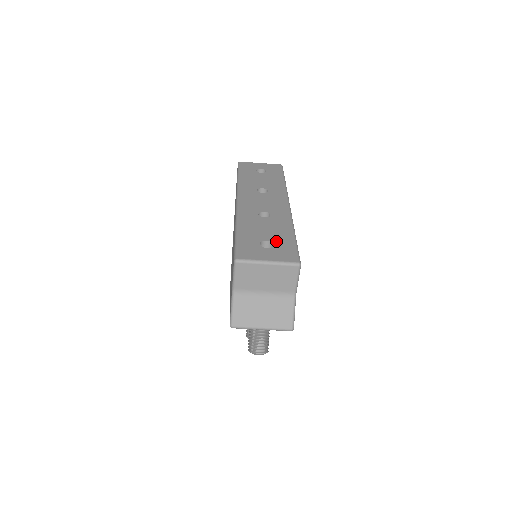
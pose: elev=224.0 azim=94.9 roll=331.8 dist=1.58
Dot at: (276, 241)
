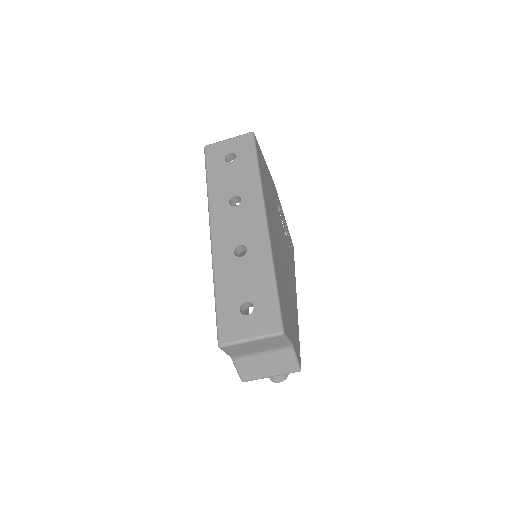
Dot at: (255, 300)
